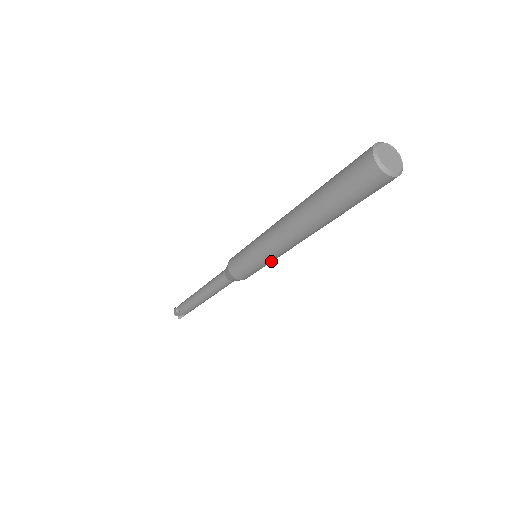
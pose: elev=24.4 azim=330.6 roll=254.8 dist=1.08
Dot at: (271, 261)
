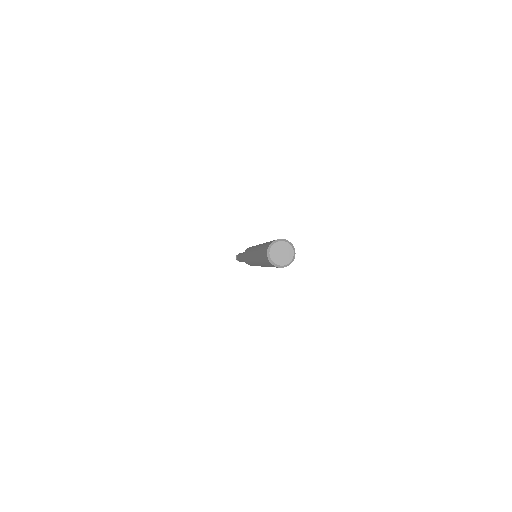
Dot at: occluded
